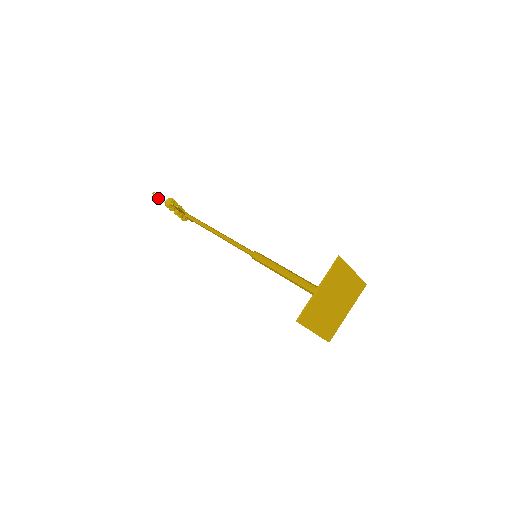
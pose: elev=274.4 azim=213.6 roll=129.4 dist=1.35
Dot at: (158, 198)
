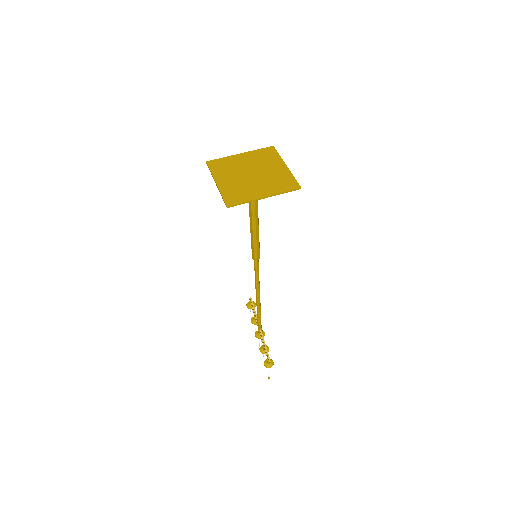
Dot at: occluded
